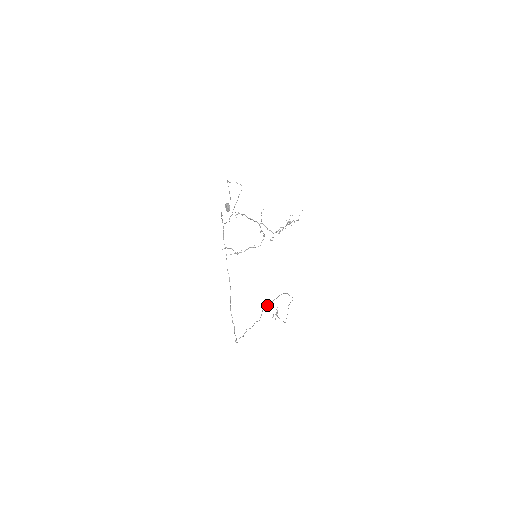
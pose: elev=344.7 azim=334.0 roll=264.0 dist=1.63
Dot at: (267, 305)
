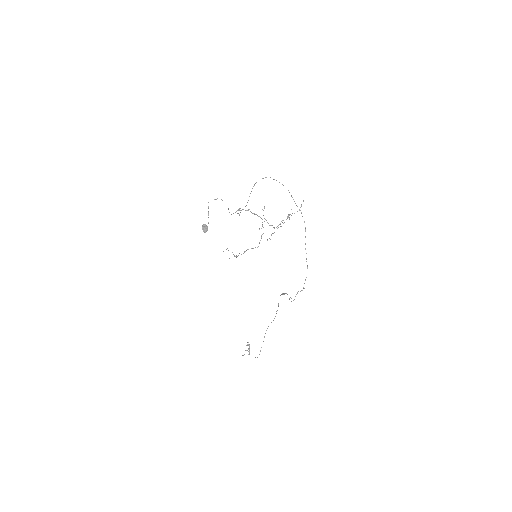
Dot at: (283, 294)
